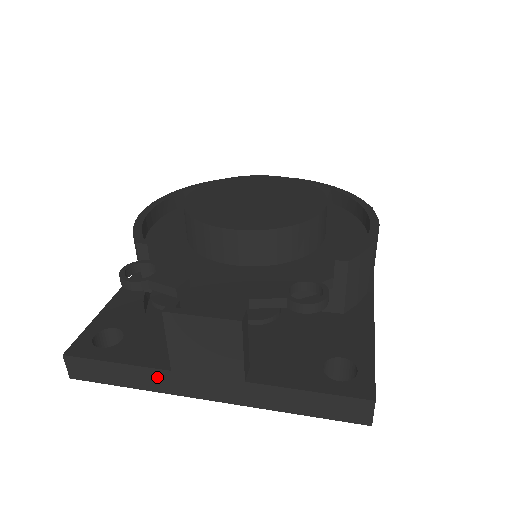
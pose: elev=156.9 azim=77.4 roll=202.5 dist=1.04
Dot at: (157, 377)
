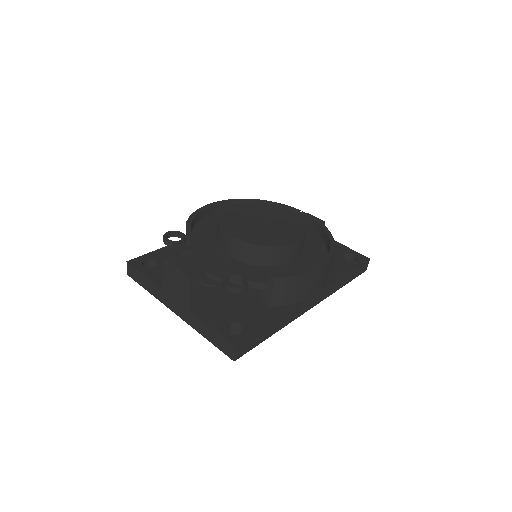
Dot at: (158, 291)
